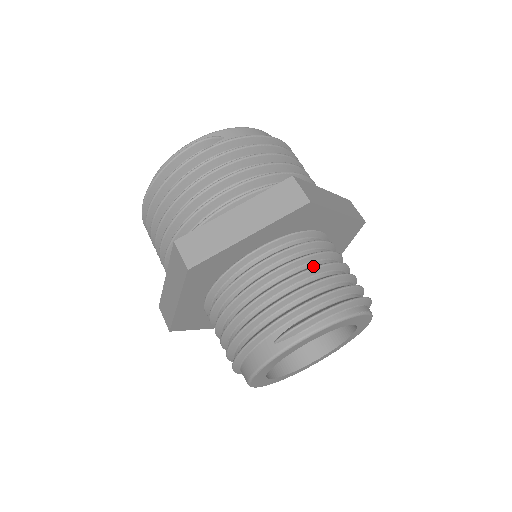
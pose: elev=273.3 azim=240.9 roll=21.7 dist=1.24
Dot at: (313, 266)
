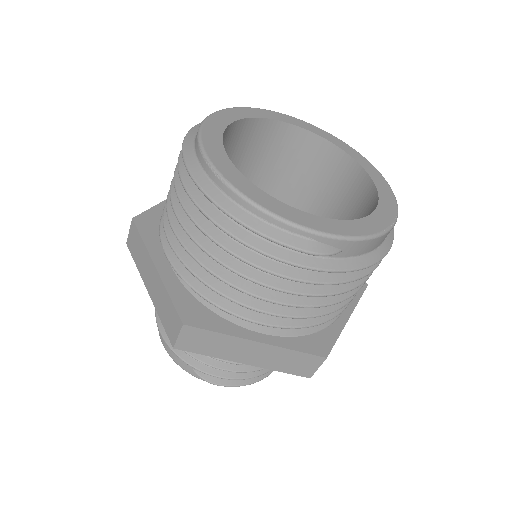
Dot at: occluded
